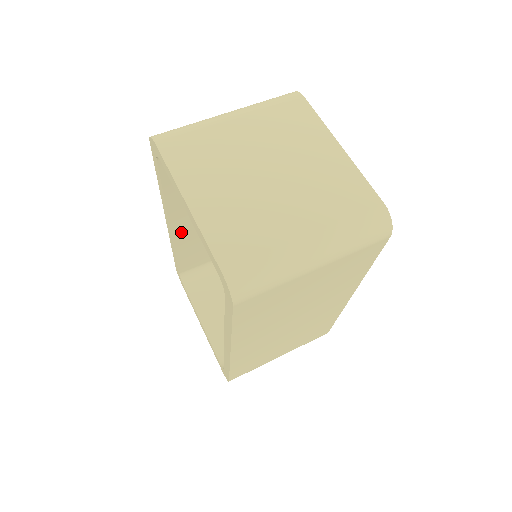
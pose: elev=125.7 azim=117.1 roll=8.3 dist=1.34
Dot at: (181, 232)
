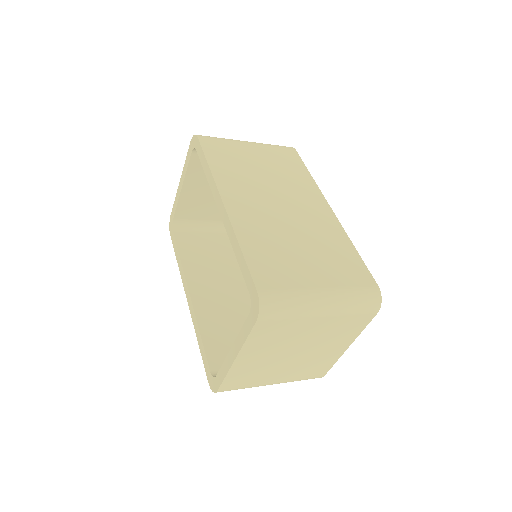
Dot at: (201, 303)
